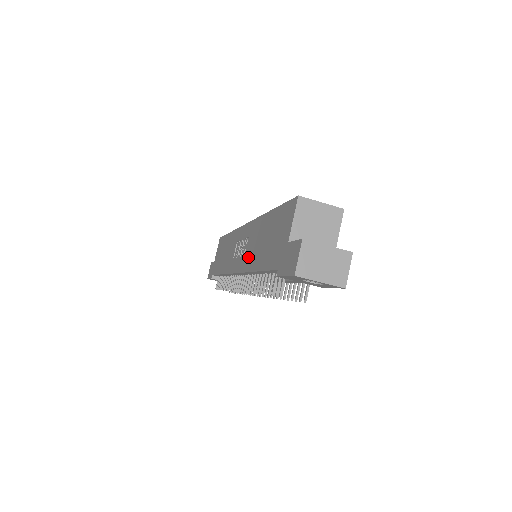
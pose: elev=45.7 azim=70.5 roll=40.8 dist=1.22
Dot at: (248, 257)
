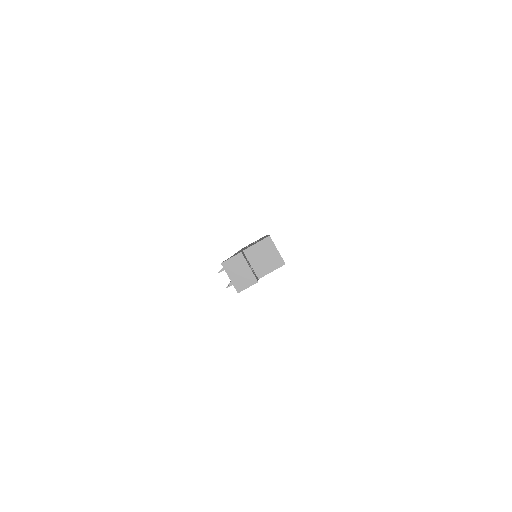
Dot at: occluded
